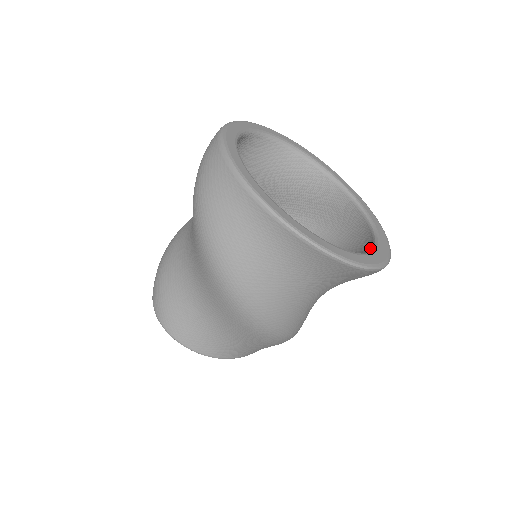
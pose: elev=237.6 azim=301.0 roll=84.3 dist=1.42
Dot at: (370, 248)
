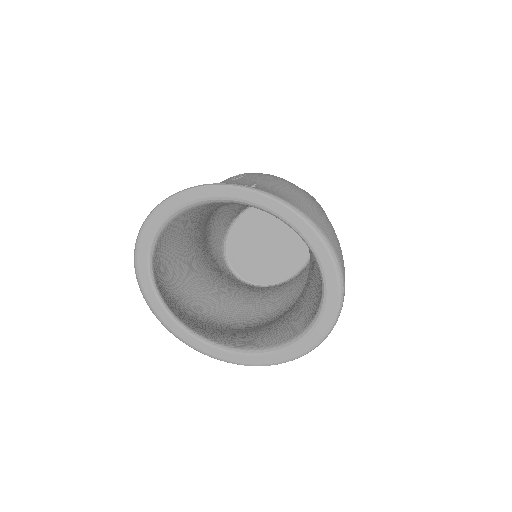
Dot at: occluded
